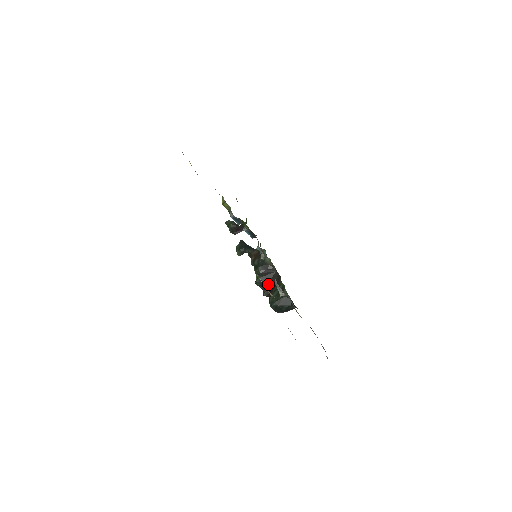
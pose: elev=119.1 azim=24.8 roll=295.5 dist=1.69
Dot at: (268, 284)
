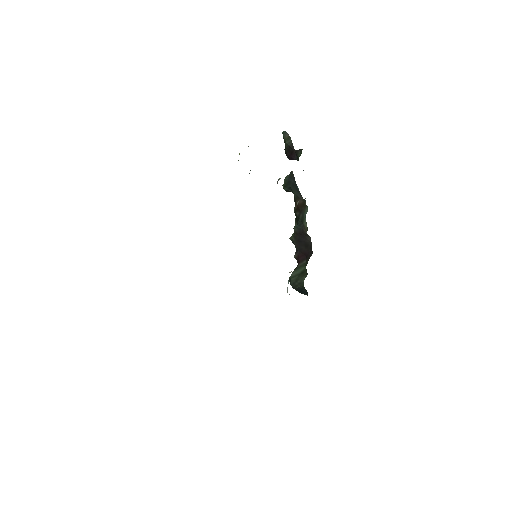
Dot at: (300, 251)
